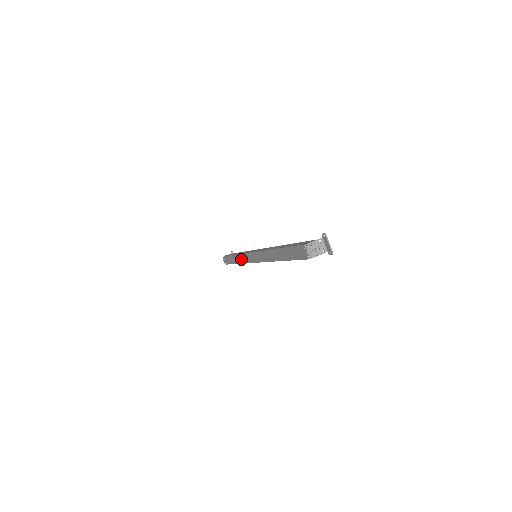
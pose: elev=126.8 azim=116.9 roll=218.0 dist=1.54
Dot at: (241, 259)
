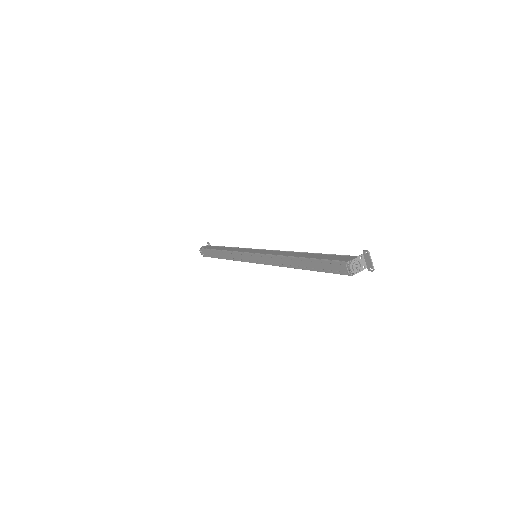
Dot at: (233, 256)
